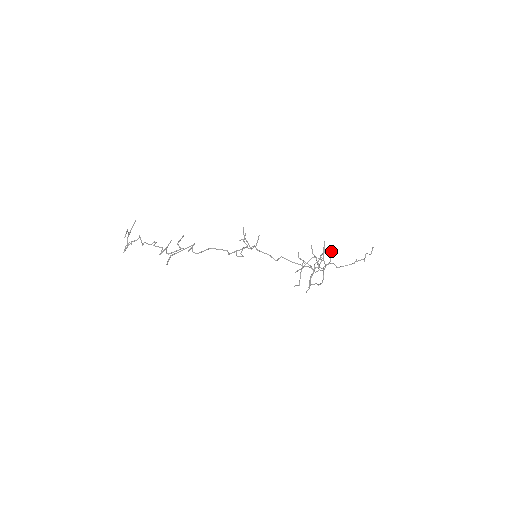
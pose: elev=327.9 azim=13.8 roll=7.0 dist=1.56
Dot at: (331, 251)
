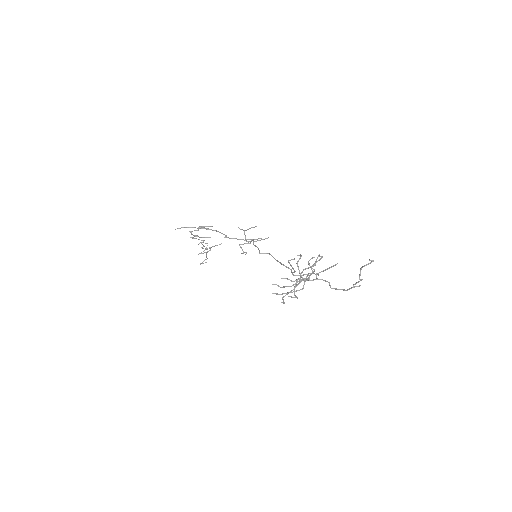
Dot at: (319, 255)
